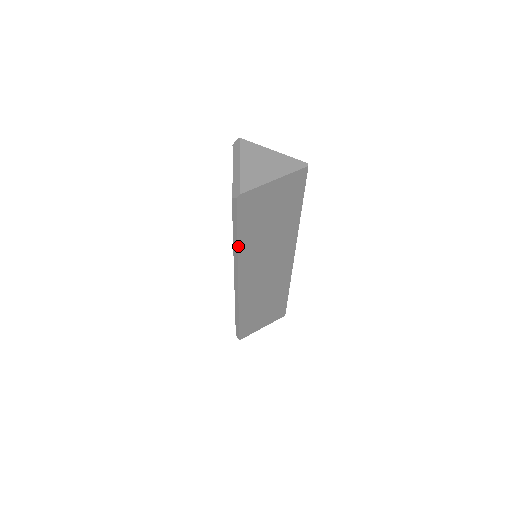
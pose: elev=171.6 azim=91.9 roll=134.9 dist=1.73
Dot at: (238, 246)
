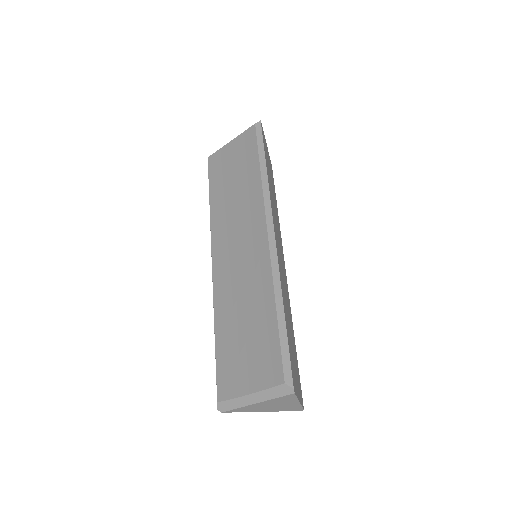
Dot at: (267, 172)
